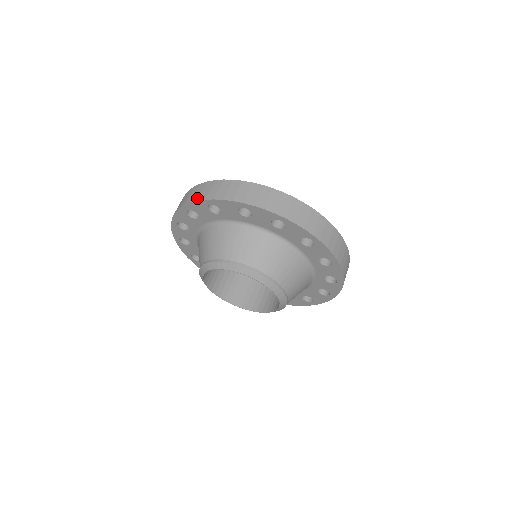
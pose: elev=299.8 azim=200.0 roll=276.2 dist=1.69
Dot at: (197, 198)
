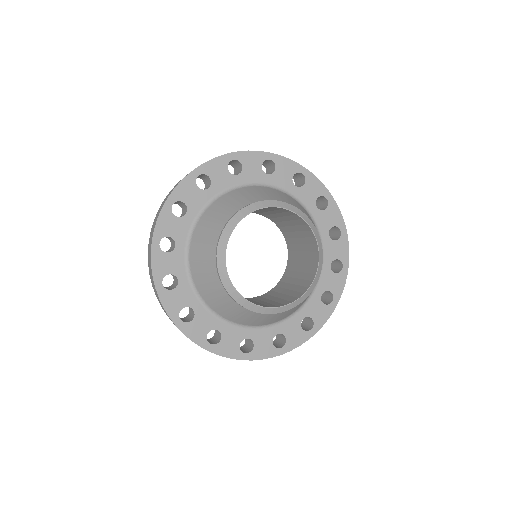
Dot at: (255, 151)
